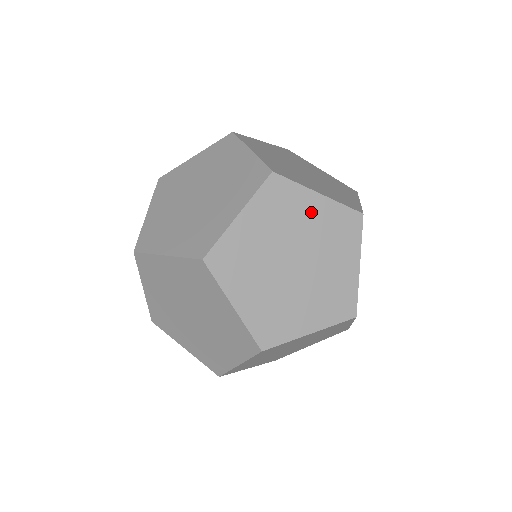
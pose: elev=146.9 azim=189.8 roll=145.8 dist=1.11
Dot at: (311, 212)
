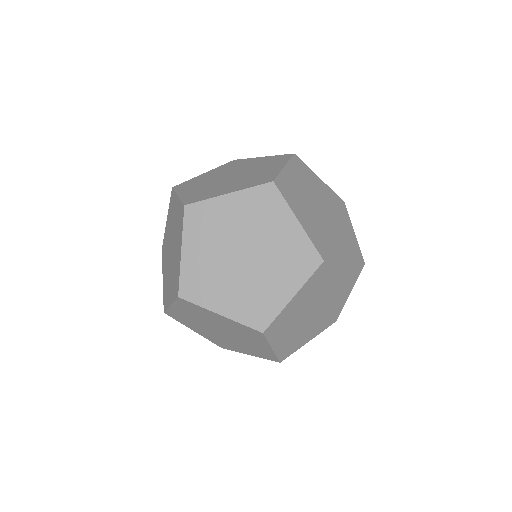
Dot at: (299, 302)
